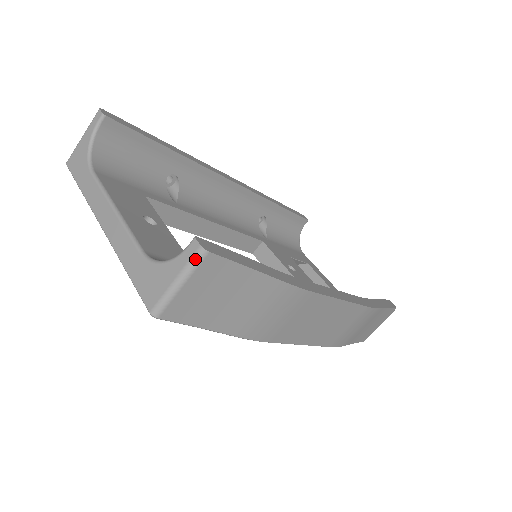
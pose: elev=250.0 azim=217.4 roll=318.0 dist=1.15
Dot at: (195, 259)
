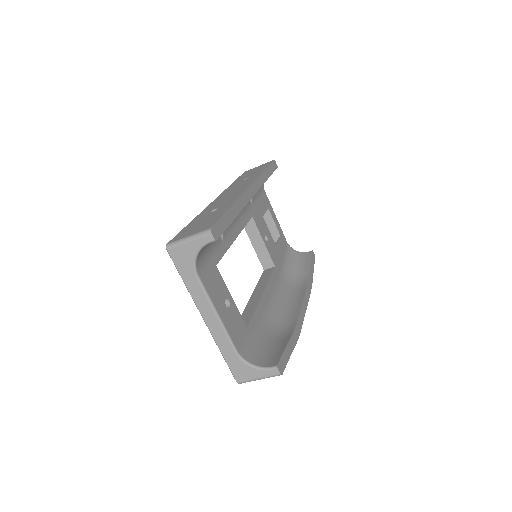
Dot at: (274, 376)
